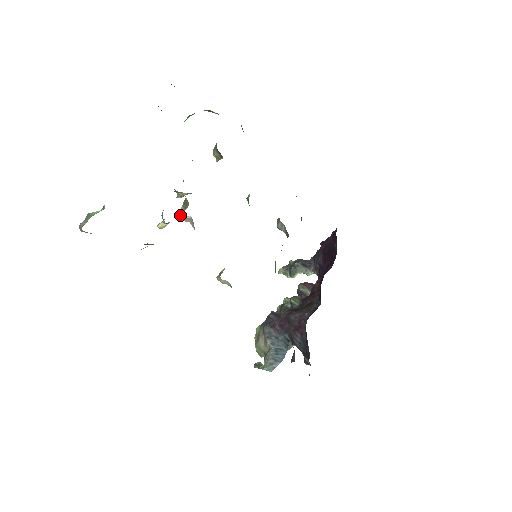
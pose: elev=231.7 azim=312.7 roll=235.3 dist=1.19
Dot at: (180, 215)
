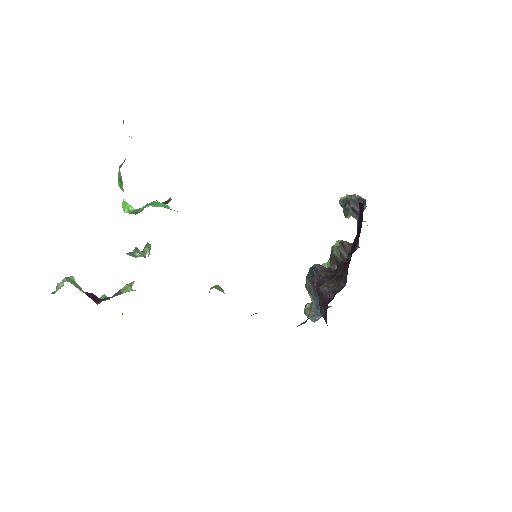
Dot at: (148, 256)
